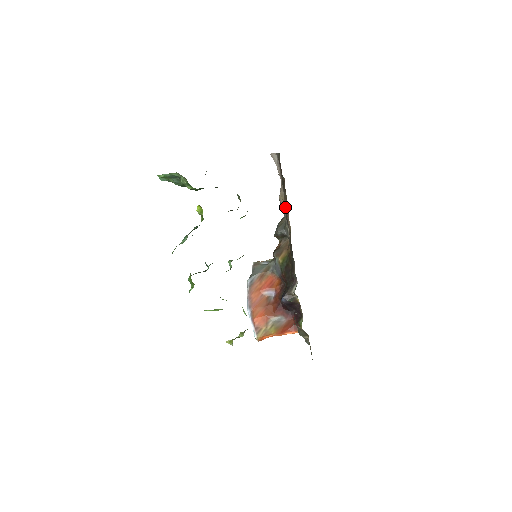
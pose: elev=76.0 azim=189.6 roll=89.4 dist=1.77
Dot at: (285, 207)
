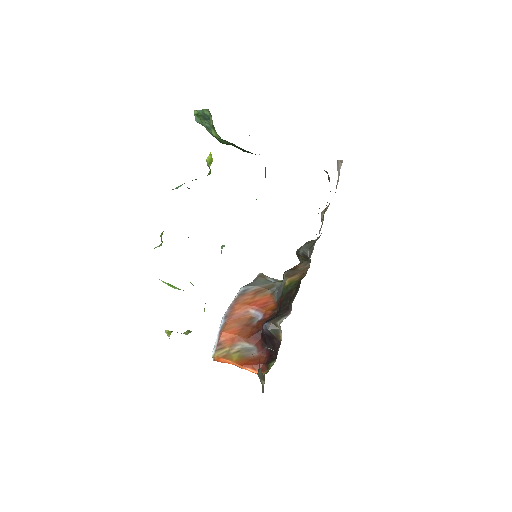
Dot at: (322, 224)
